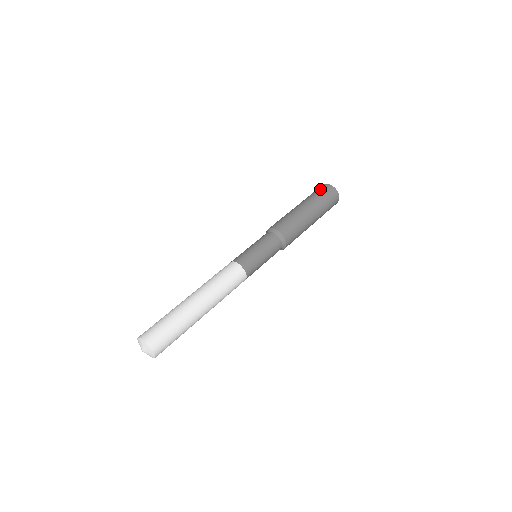
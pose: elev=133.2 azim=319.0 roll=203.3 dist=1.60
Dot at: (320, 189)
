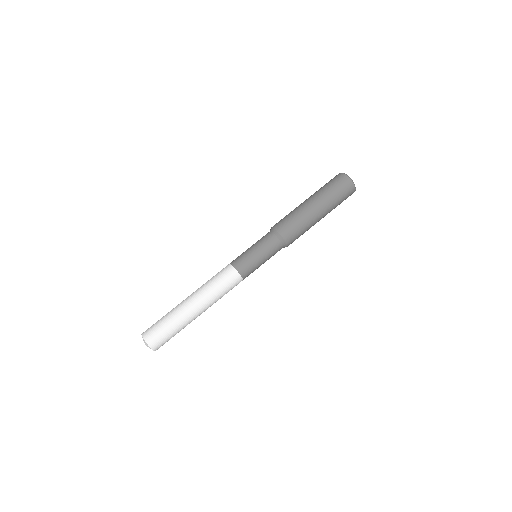
Dot at: (331, 180)
